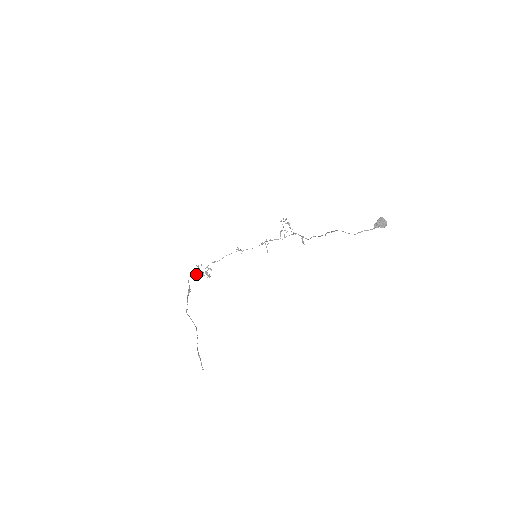
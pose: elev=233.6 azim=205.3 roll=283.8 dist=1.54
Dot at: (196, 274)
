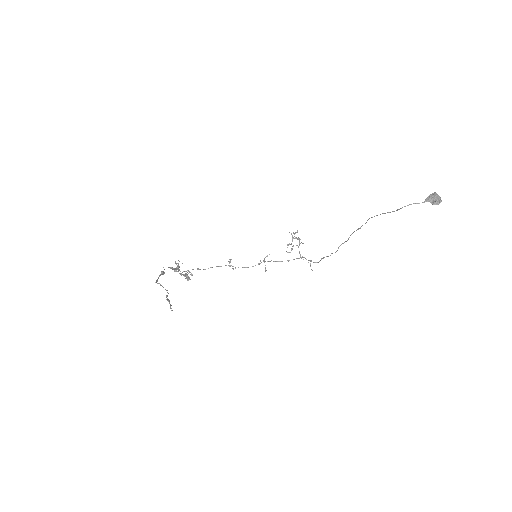
Dot at: (174, 268)
